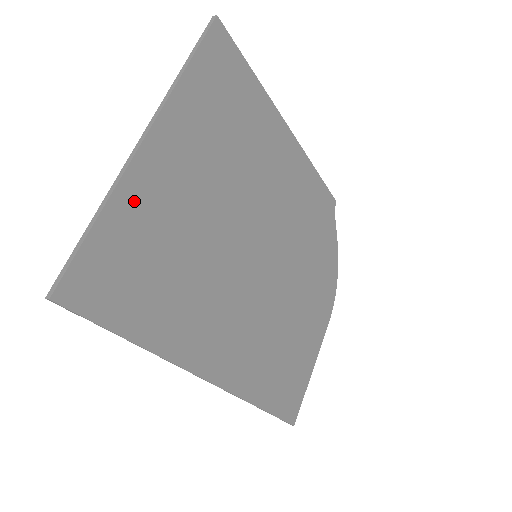
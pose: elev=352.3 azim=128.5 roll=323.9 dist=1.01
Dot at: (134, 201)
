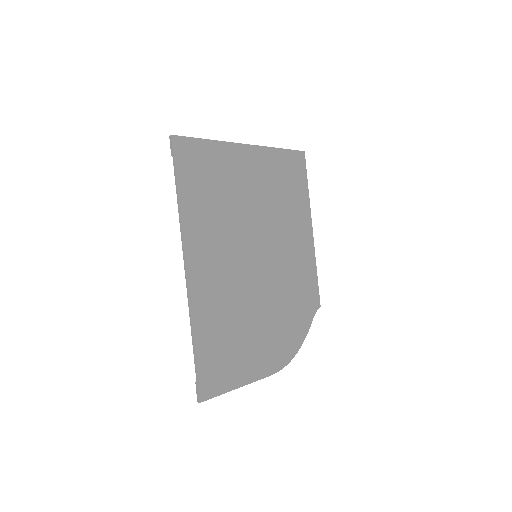
Dot at: (226, 154)
